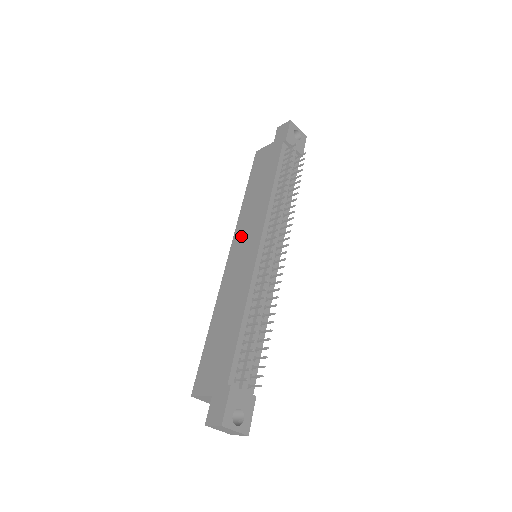
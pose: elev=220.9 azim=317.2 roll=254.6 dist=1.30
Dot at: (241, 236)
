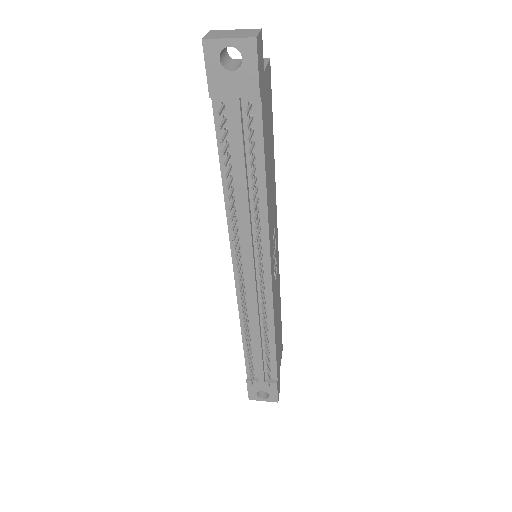
Dot at: occluded
